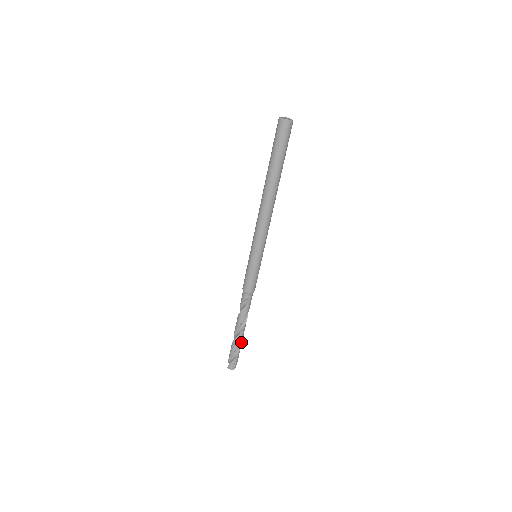
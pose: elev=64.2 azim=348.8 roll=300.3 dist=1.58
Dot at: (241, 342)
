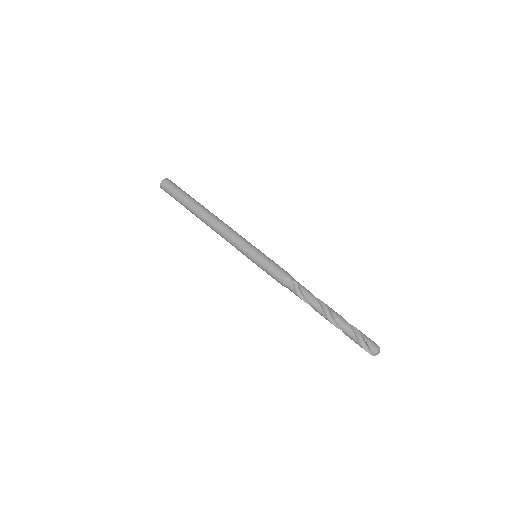
Dot at: occluded
